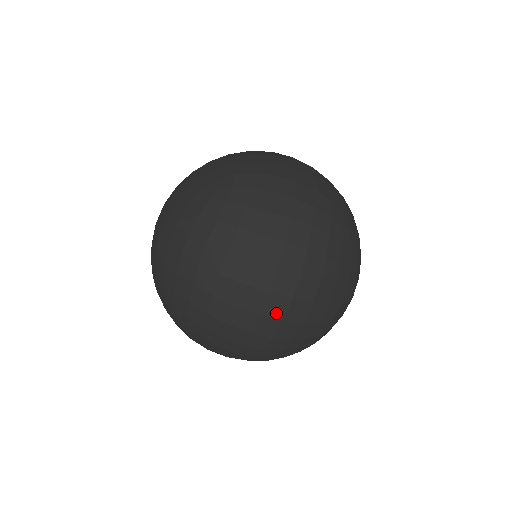
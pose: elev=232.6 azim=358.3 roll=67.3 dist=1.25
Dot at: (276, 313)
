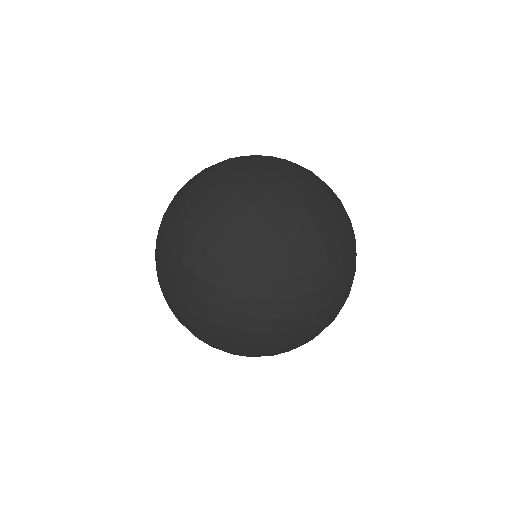
Dot at: (293, 178)
